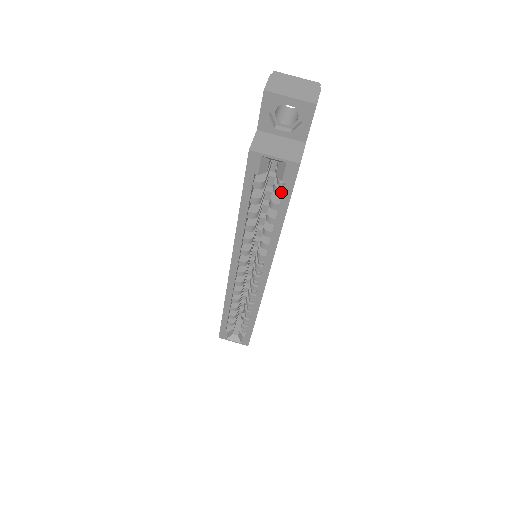
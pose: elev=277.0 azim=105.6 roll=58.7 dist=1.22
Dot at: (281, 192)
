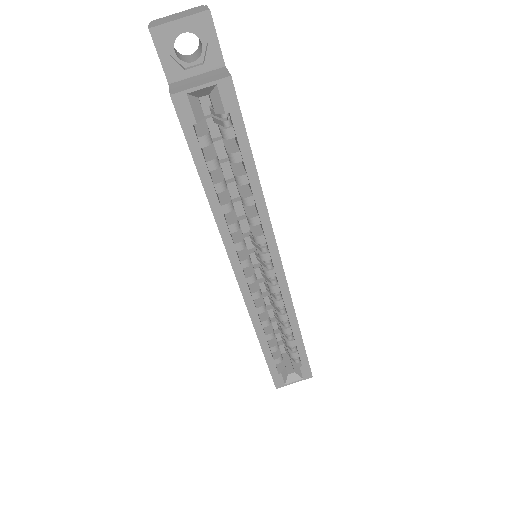
Dot at: (233, 132)
